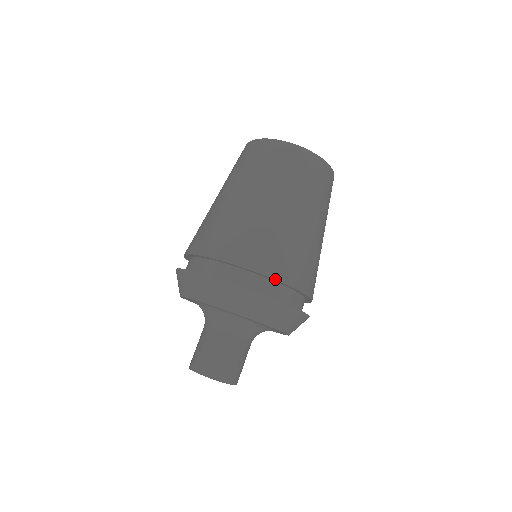
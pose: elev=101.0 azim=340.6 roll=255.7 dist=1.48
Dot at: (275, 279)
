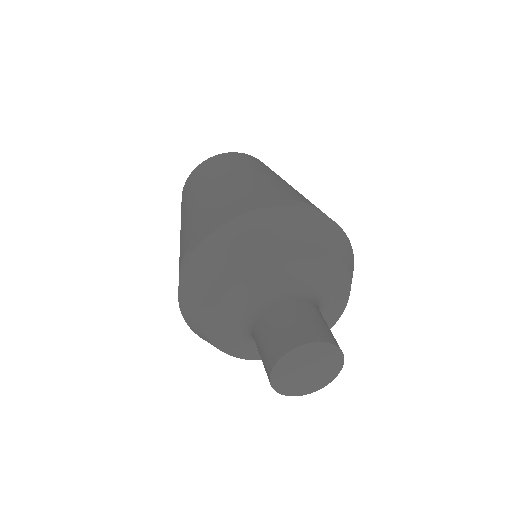
Dot at: (280, 198)
